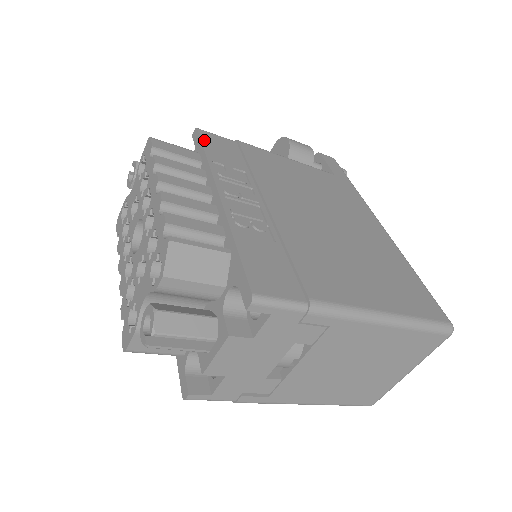
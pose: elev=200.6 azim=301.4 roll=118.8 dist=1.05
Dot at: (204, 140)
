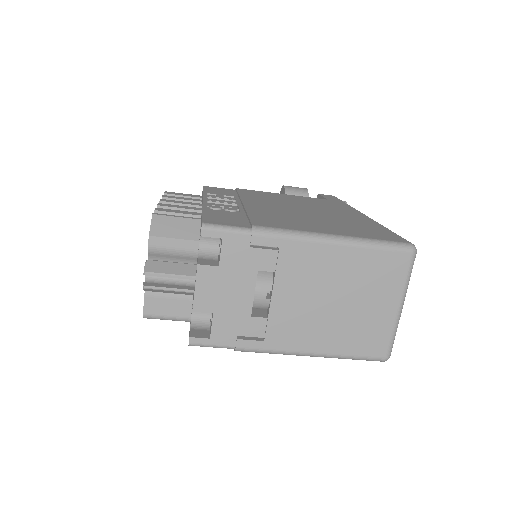
Dot at: (206, 188)
